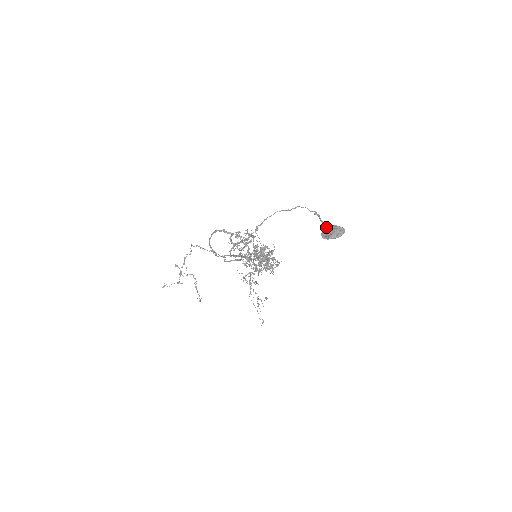
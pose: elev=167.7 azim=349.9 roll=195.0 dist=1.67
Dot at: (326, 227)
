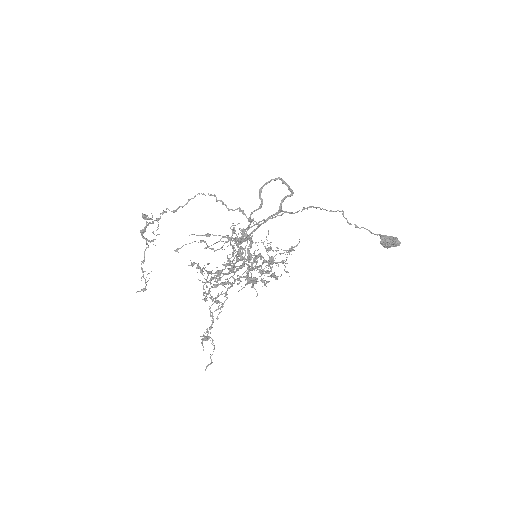
Dot at: (381, 235)
